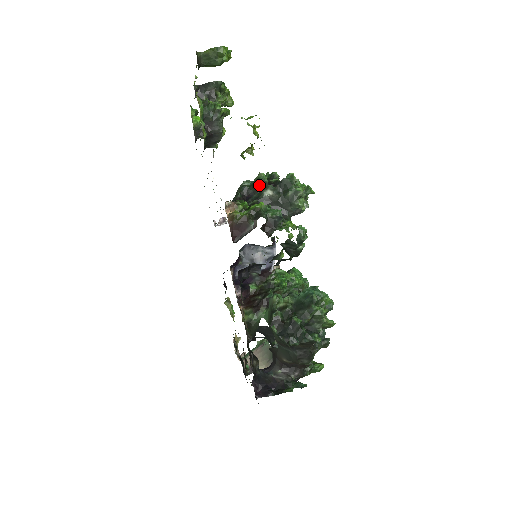
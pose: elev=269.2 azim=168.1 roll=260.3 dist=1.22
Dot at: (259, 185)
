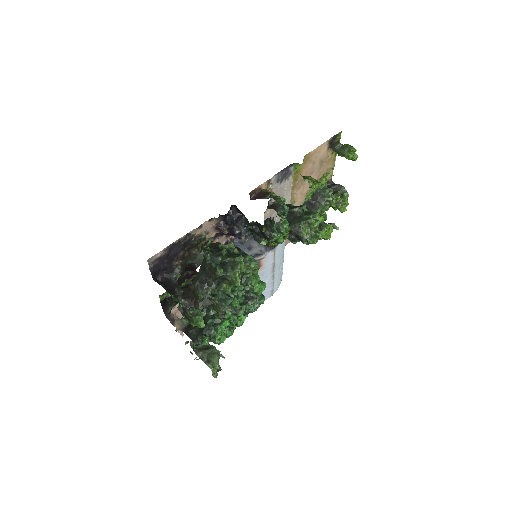
Dot at: occluded
